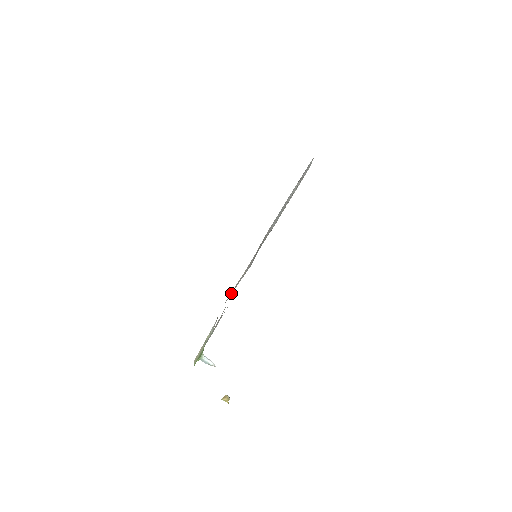
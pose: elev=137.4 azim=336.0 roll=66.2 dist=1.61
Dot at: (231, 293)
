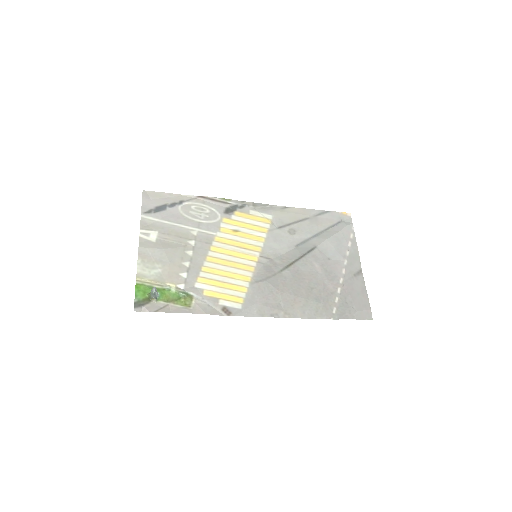
Dot at: (245, 308)
